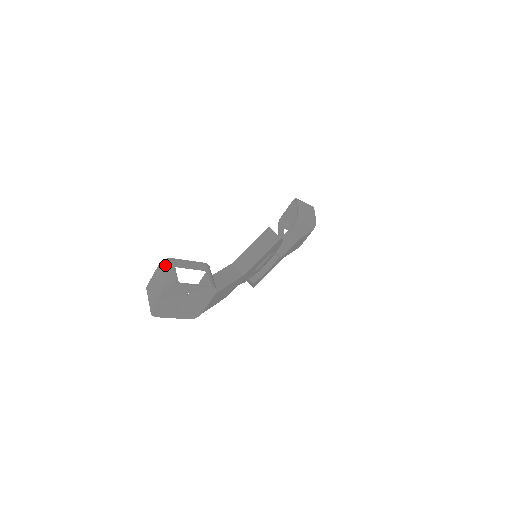
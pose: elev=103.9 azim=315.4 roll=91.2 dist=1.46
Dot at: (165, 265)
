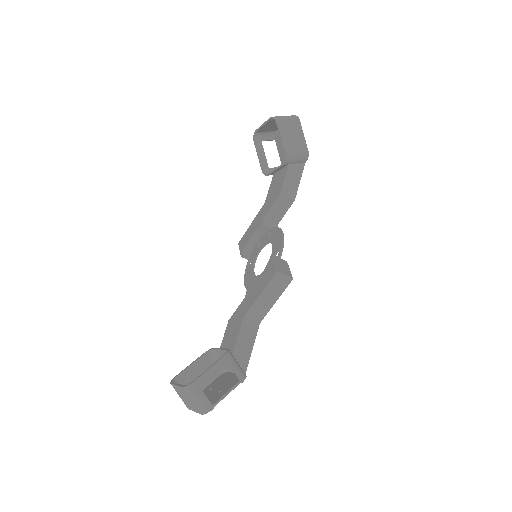
Dot at: (191, 393)
